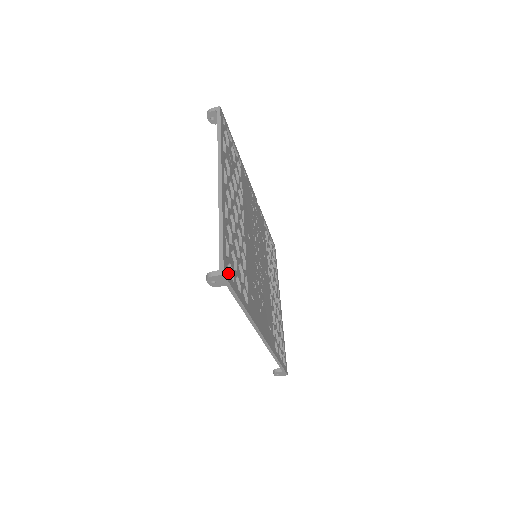
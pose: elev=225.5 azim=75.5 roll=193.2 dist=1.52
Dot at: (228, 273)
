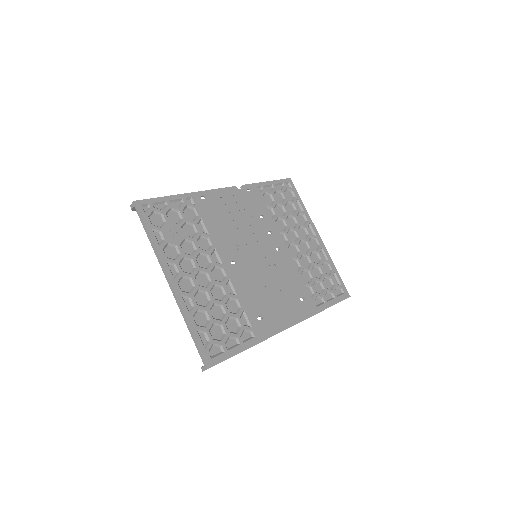
Dot at: (214, 357)
